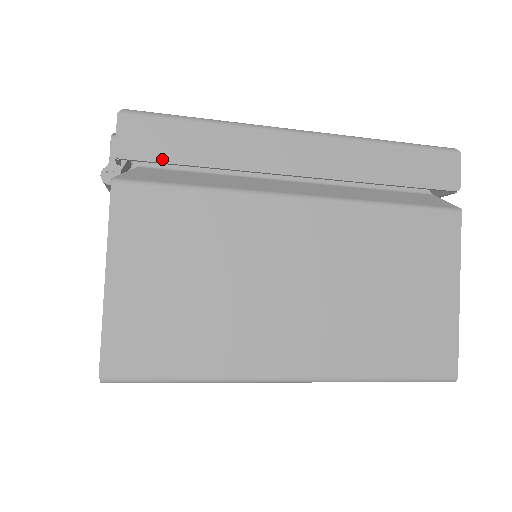
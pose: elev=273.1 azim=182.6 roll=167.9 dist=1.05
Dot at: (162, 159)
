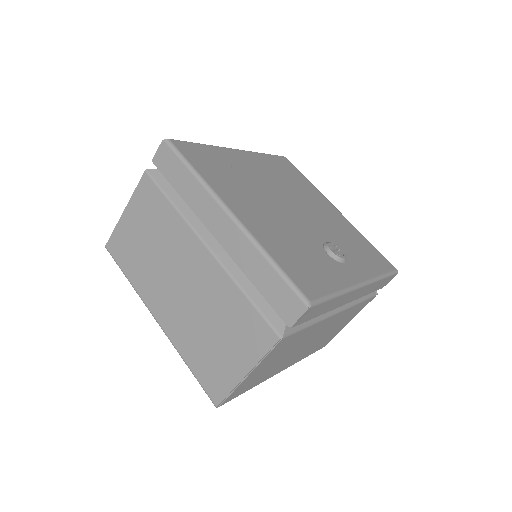
Dot at: (166, 176)
